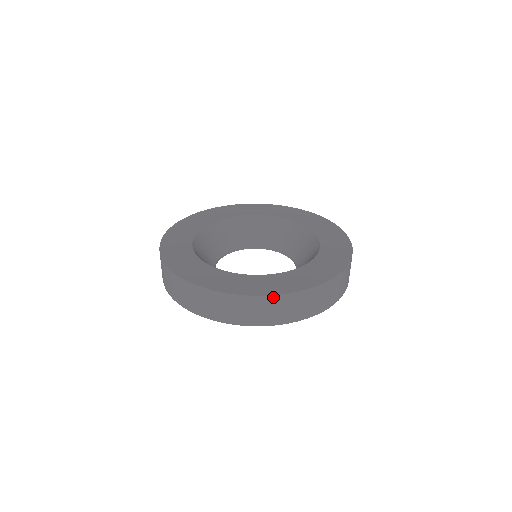
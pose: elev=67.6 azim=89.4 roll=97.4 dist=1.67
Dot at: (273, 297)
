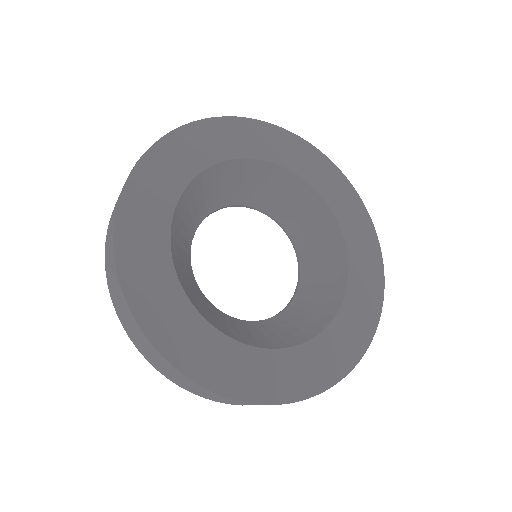
Dot at: (161, 356)
